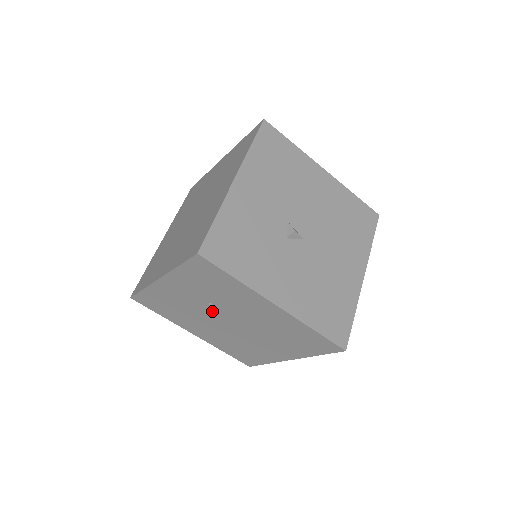
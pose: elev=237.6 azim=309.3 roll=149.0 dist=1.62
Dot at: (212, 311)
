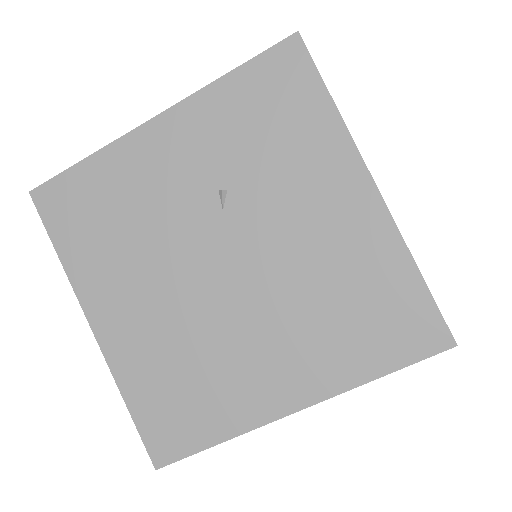
Dot at: (207, 222)
